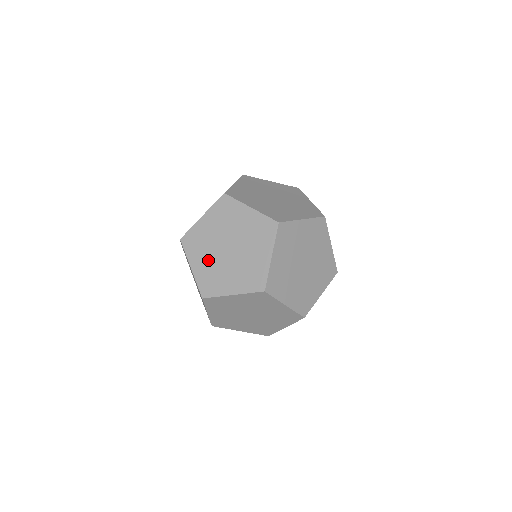
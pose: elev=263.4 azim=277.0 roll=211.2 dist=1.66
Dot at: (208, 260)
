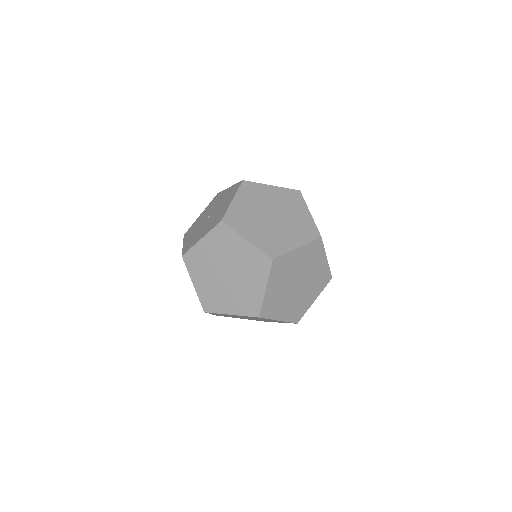
Dot at: (208, 280)
